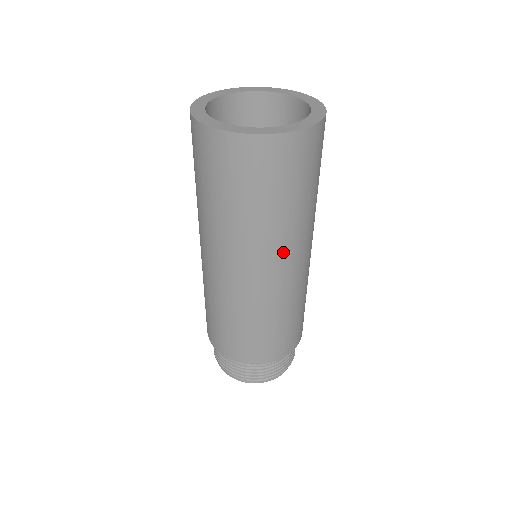
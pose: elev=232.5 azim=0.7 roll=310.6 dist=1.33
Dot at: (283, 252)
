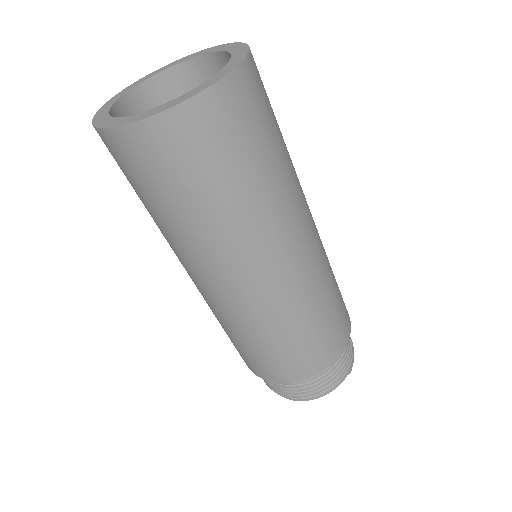
Dot at: (246, 256)
